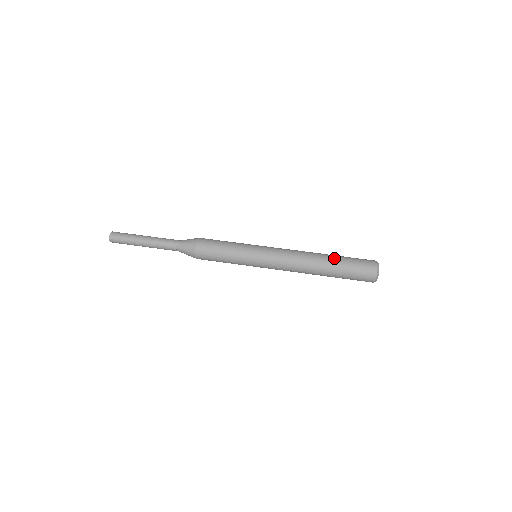
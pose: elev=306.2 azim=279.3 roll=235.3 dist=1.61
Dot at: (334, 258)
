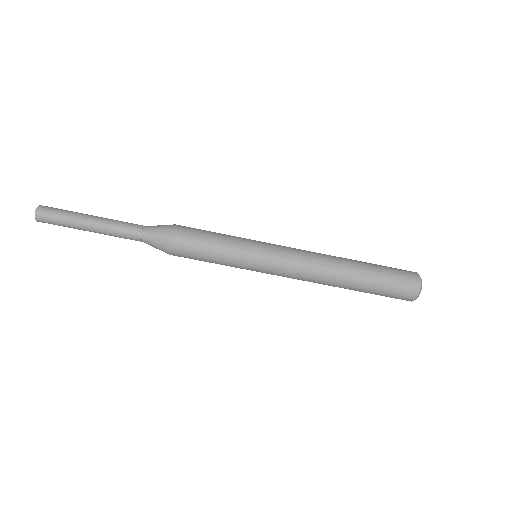
Dot at: (365, 273)
